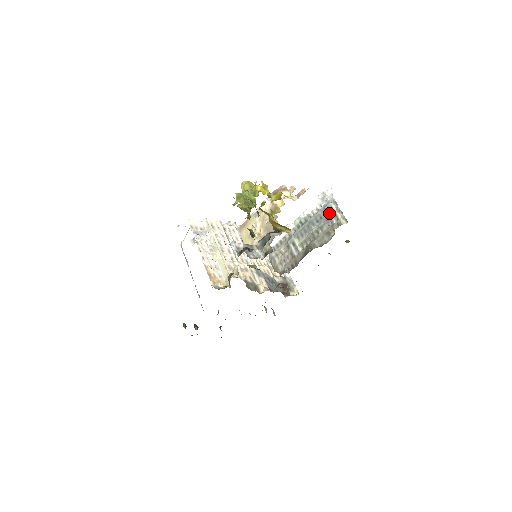
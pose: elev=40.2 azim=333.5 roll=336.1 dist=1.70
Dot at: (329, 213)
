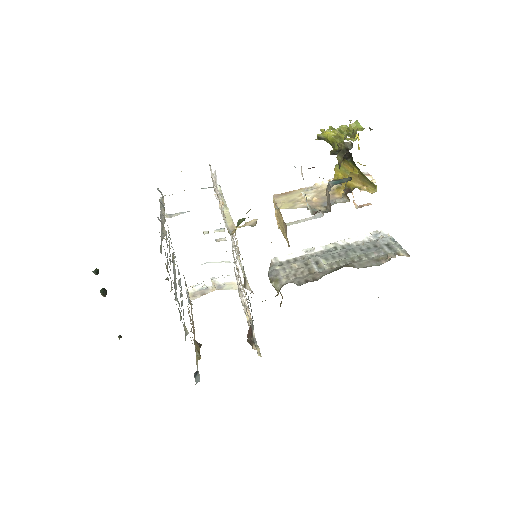
Dot at: (383, 245)
